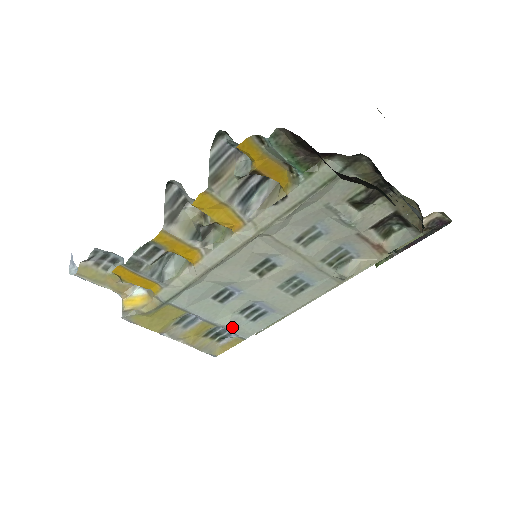
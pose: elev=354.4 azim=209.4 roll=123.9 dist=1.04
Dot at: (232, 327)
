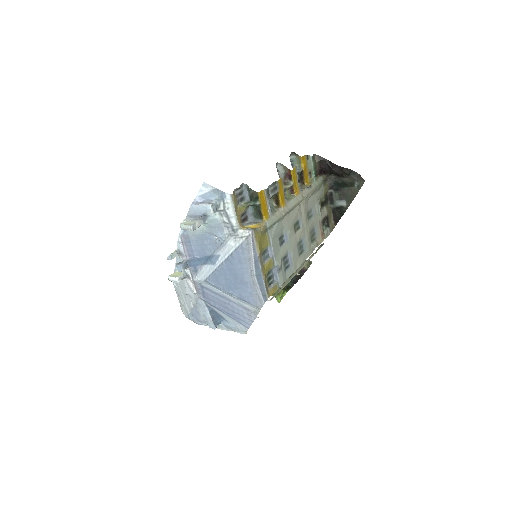
Dot at: (280, 269)
